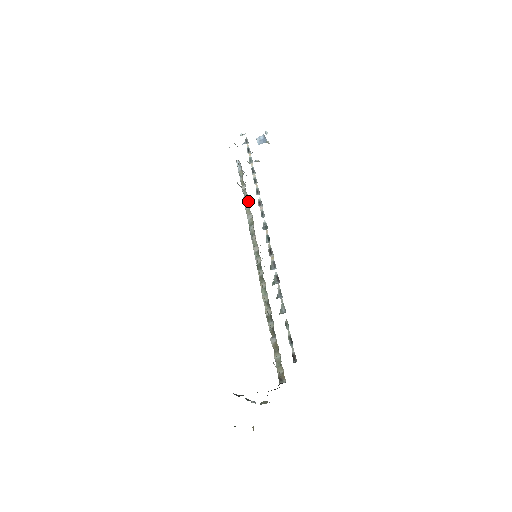
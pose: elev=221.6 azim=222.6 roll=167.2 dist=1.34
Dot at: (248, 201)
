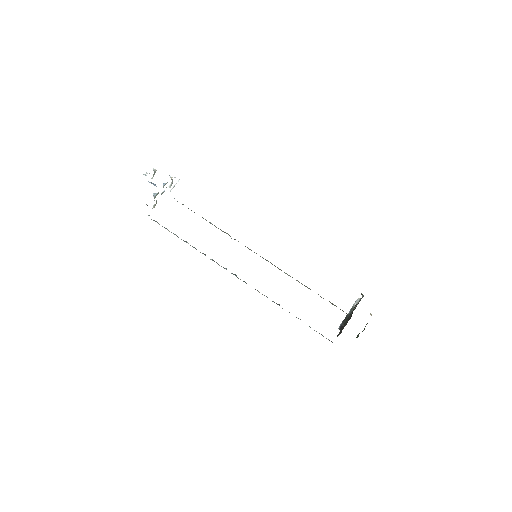
Dot at: occluded
